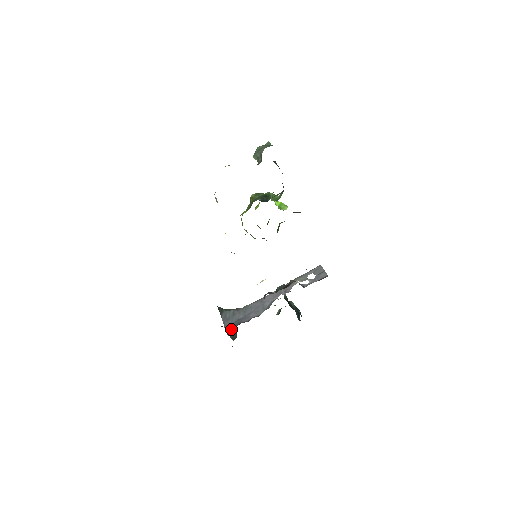
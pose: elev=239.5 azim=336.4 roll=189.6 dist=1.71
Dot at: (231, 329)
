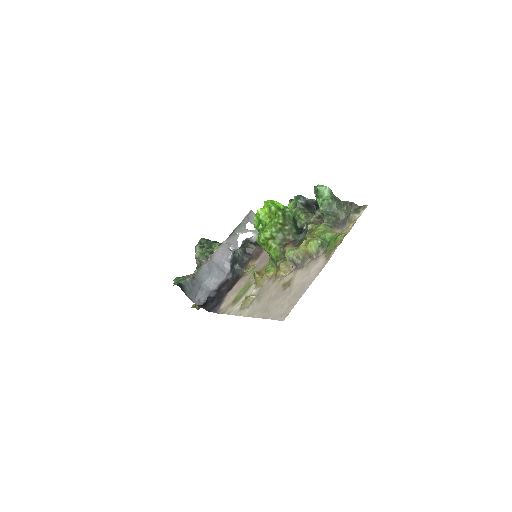
Dot at: (203, 302)
